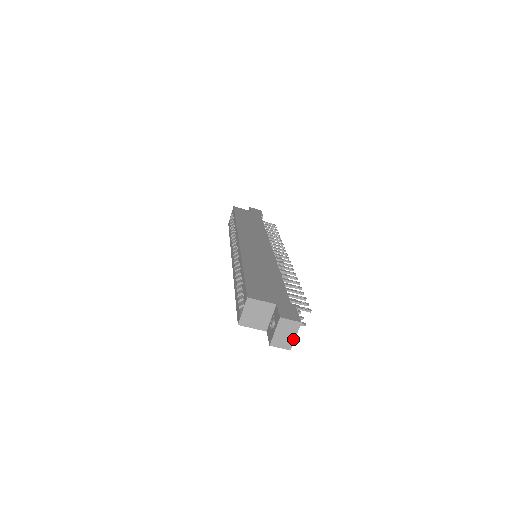
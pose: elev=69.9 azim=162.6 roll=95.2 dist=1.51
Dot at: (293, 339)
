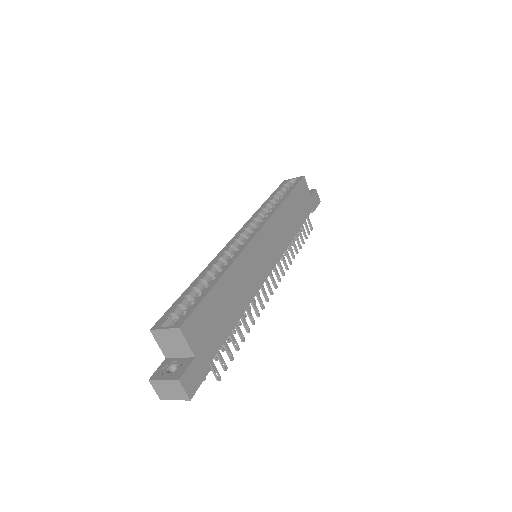
Dot at: (171, 398)
